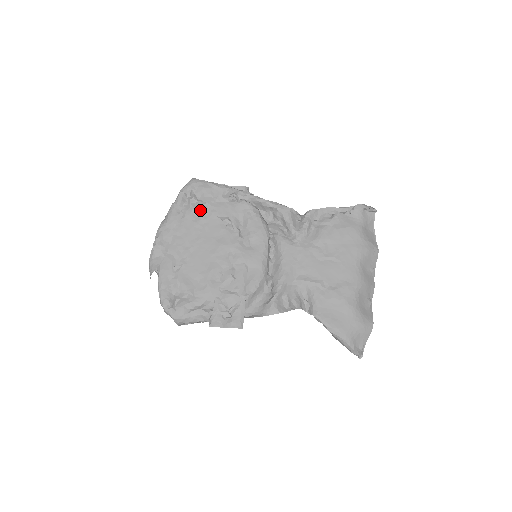
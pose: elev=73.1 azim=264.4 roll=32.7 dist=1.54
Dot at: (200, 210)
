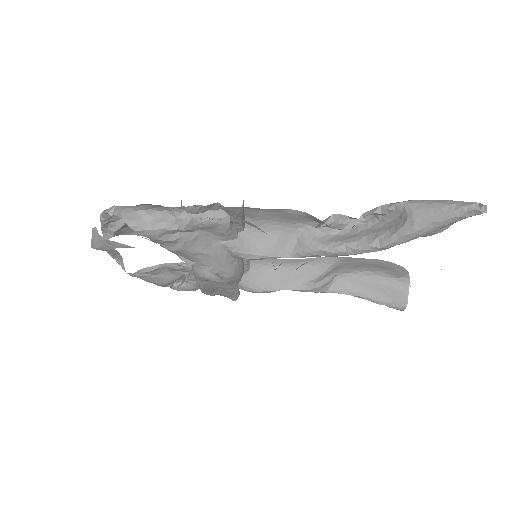
Dot at: occluded
